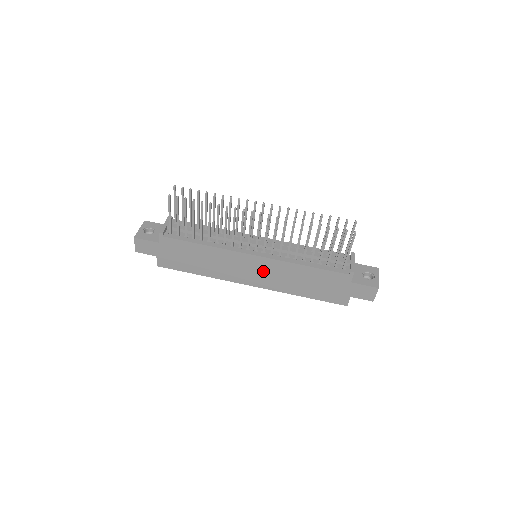
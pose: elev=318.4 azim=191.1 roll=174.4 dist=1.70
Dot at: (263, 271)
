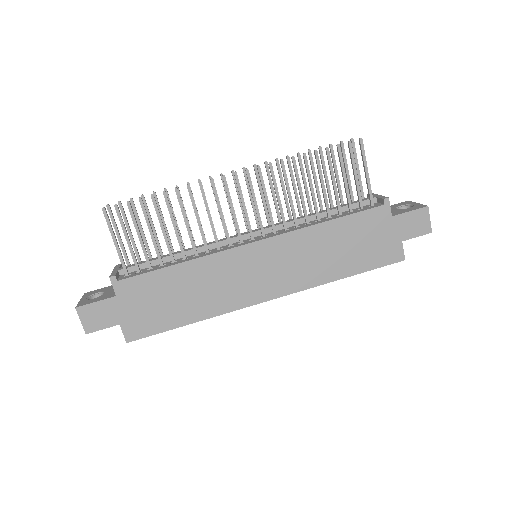
Dot at: (276, 264)
